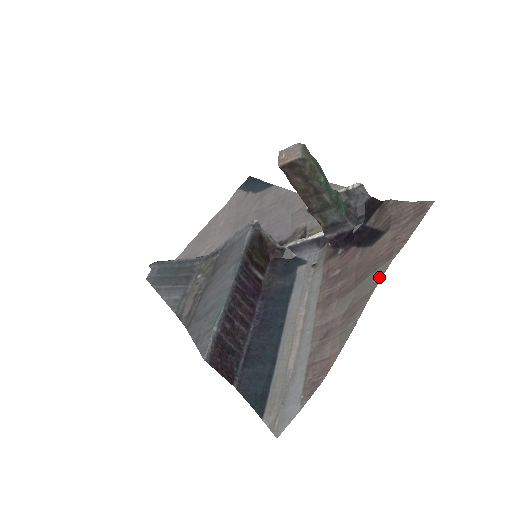
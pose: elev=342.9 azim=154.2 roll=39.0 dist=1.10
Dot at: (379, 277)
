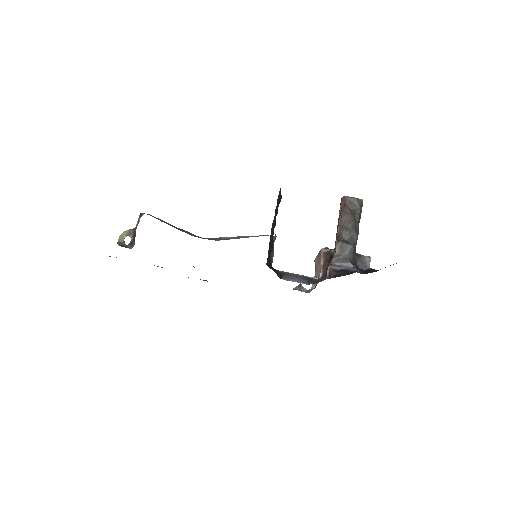
Dot at: occluded
